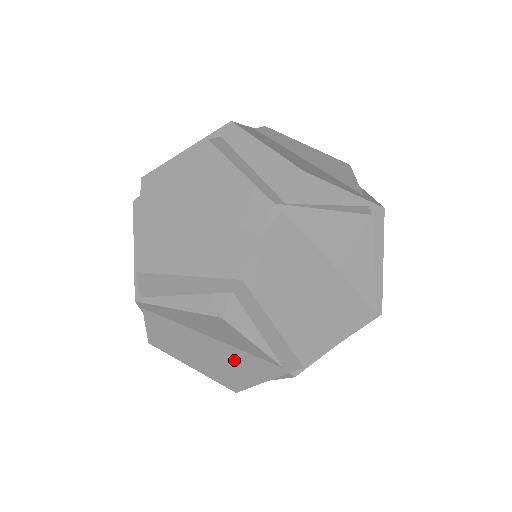
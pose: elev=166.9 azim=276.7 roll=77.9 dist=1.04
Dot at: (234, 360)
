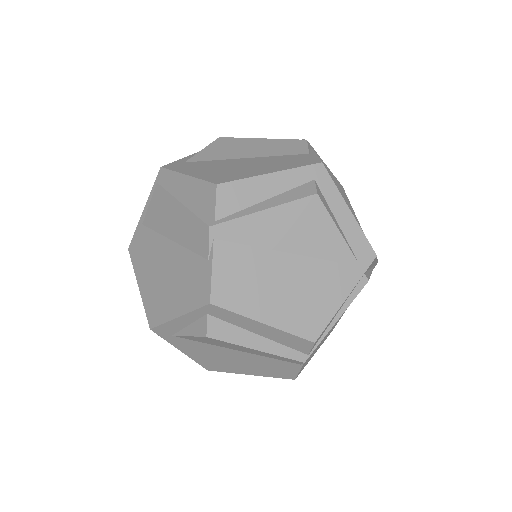
Dot at: (313, 280)
